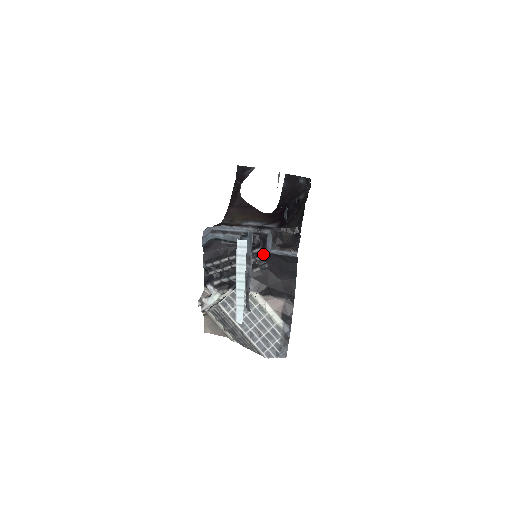
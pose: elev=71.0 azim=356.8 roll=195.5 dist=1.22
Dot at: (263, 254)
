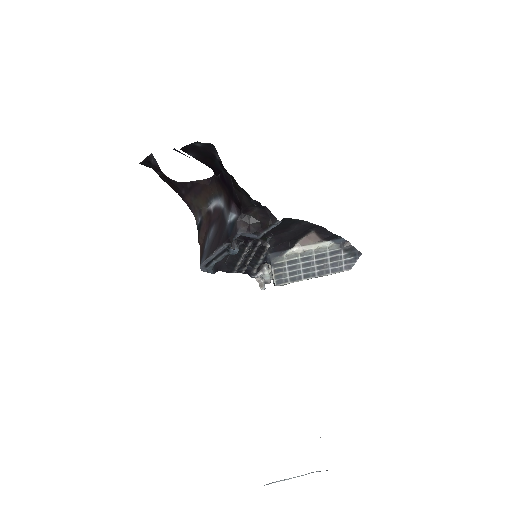
Dot at: (257, 240)
